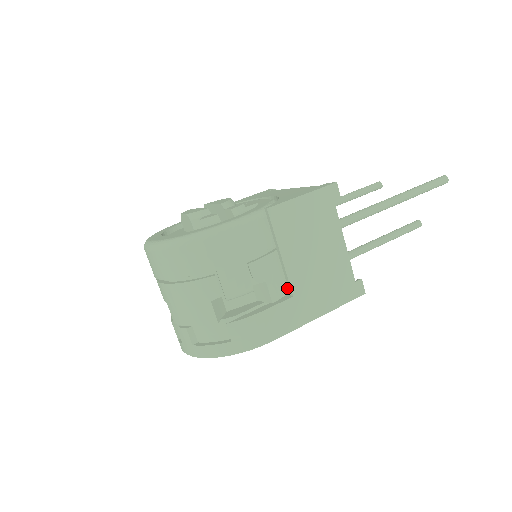
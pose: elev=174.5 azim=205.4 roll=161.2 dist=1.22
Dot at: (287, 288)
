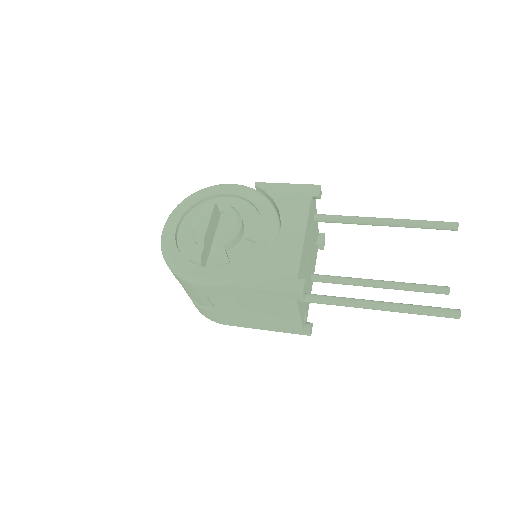
Dot at: occluded
